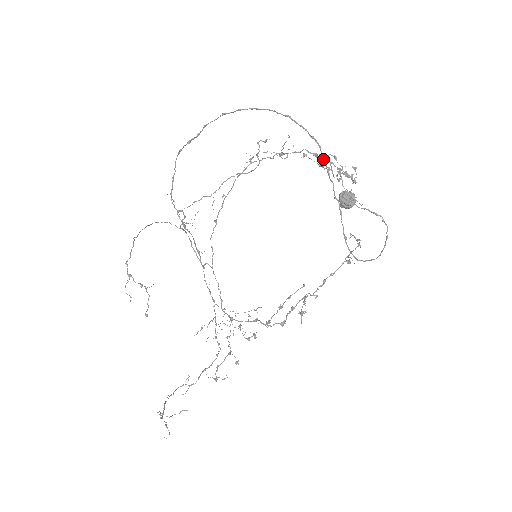
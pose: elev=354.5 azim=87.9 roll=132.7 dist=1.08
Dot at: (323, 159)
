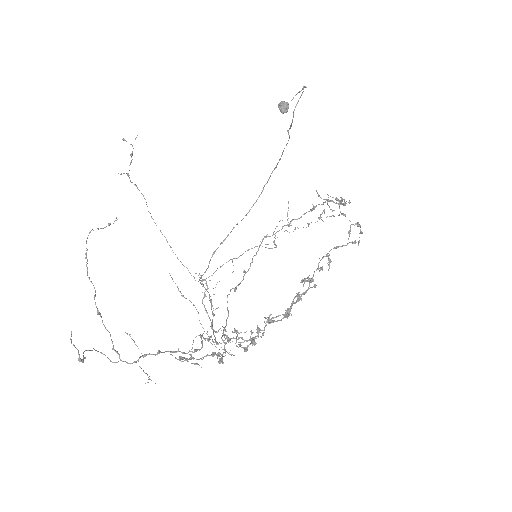
Dot at: occluded
